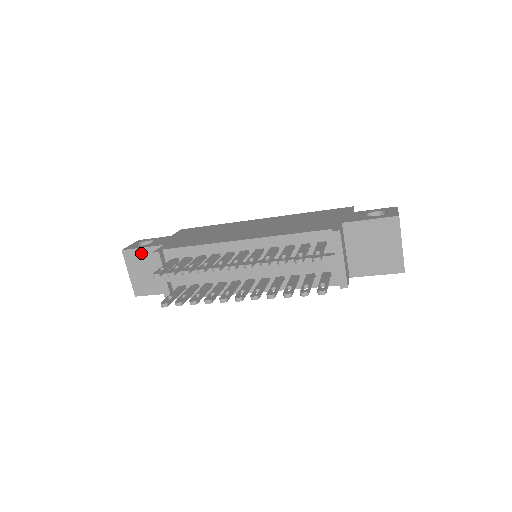
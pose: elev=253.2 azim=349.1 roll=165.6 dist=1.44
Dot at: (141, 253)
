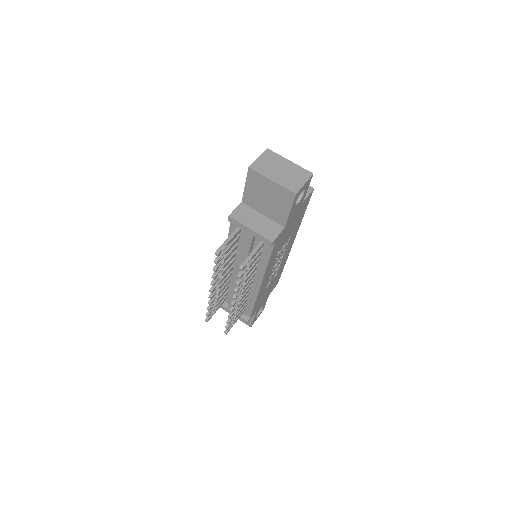
Dot at: occluded
